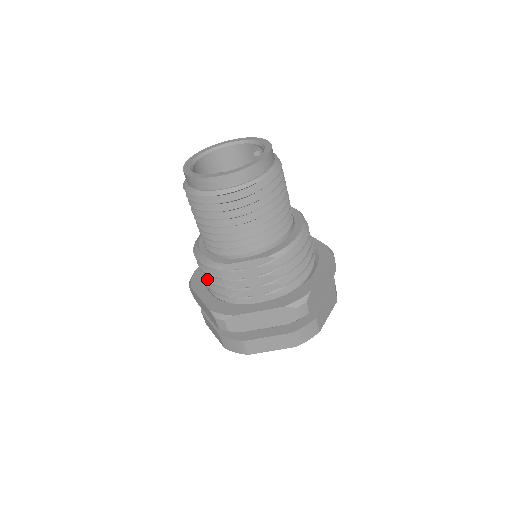
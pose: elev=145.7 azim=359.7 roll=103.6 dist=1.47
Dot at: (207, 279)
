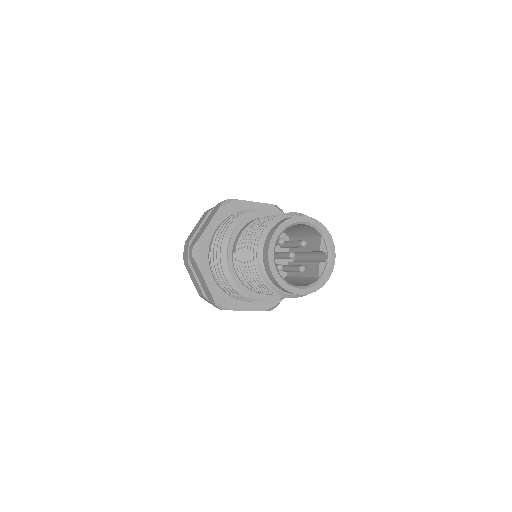
Dot at: (221, 281)
